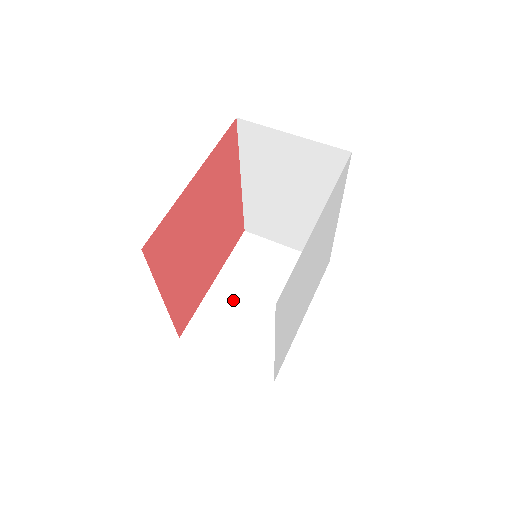
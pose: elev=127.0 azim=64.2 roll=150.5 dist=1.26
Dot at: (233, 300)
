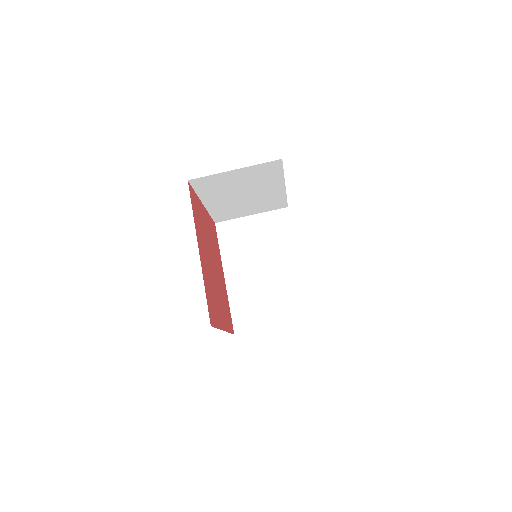
Dot at: (228, 203)
